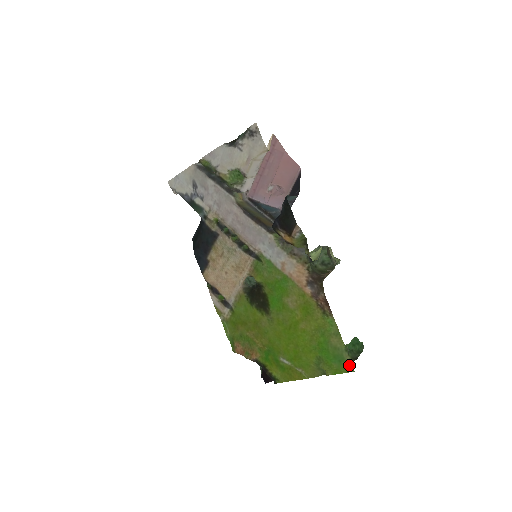
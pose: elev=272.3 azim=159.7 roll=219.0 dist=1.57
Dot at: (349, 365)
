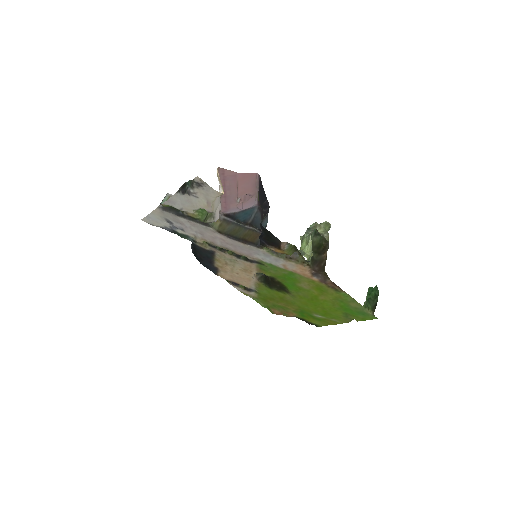
Dot at: (372, 316)
